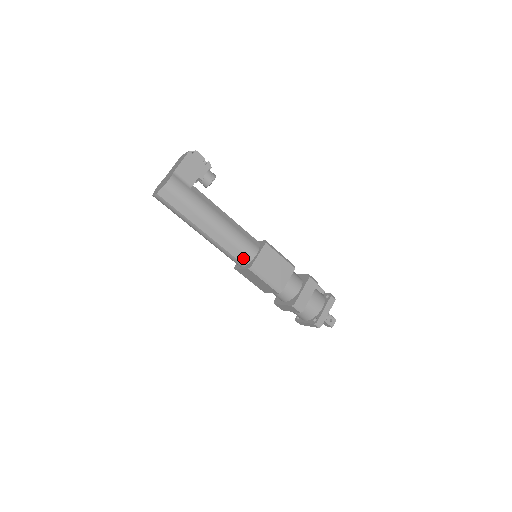
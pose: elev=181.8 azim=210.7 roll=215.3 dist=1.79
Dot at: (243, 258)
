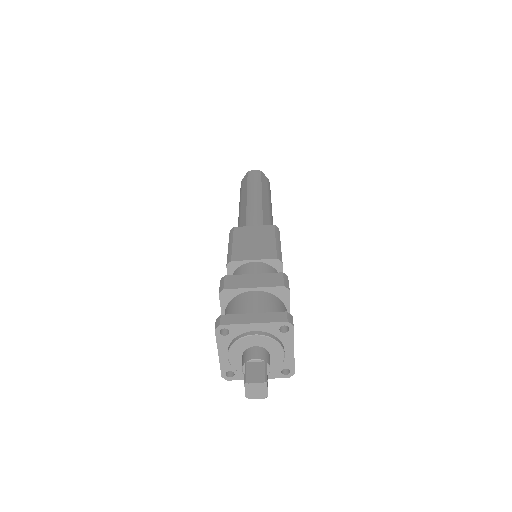
Dot at: occluded
